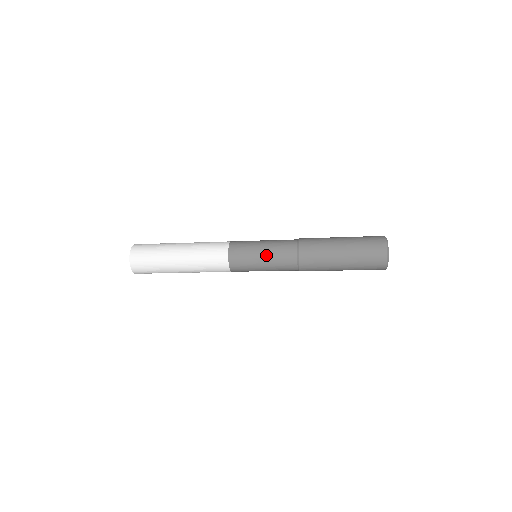
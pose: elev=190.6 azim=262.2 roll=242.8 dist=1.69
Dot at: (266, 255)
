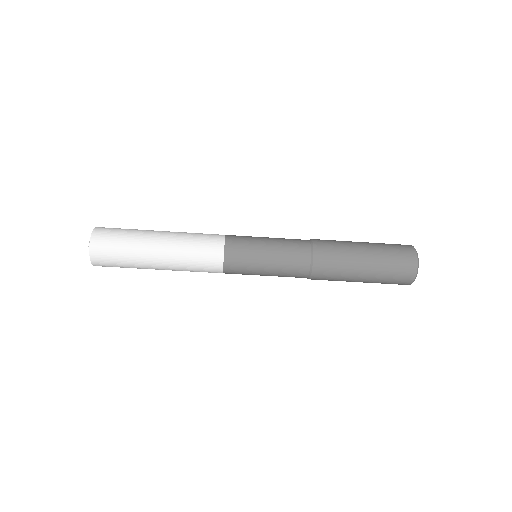
Dot at: (272, 258)
